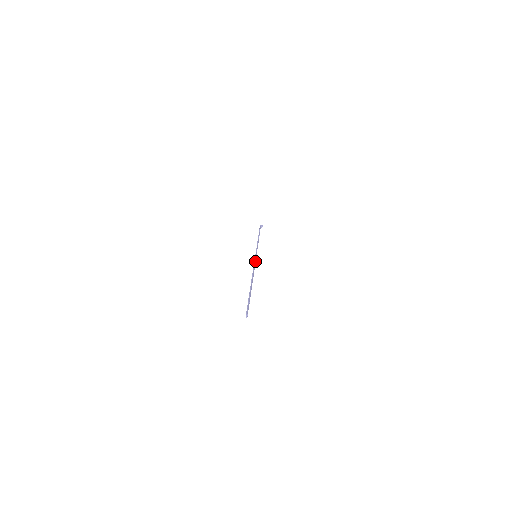
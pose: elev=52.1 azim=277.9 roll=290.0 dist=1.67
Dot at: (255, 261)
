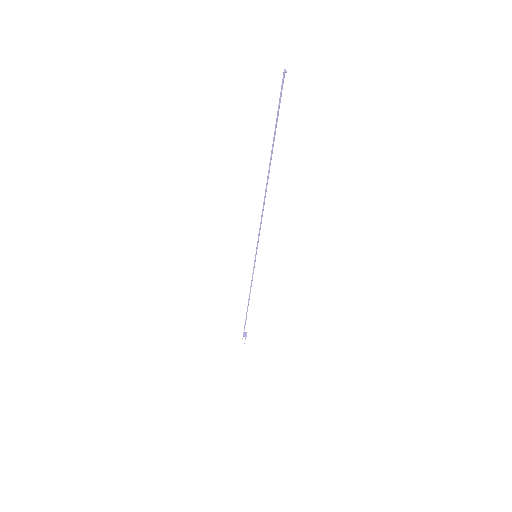
Dot at: occluded
